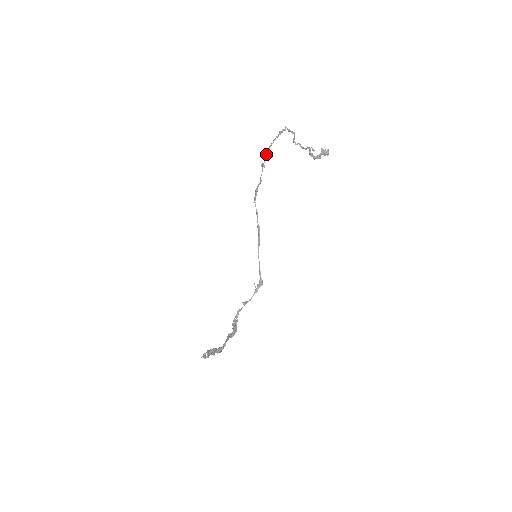
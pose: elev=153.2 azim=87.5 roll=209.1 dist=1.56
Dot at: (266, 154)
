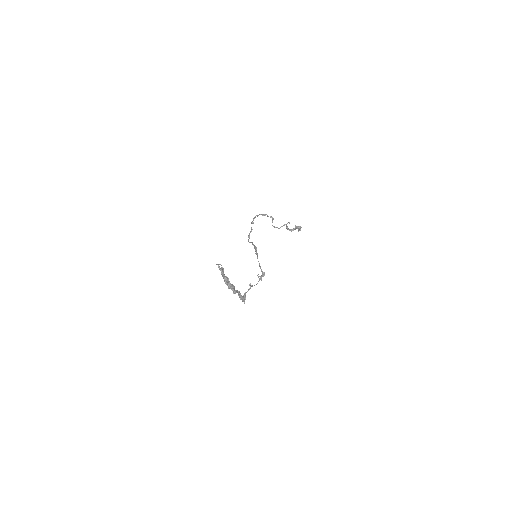
Dot at: (253, 218)
